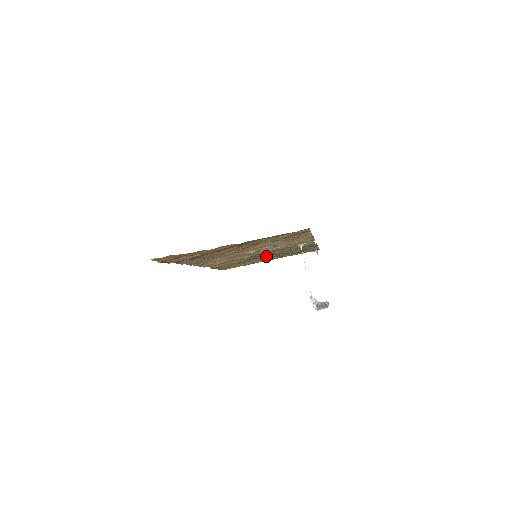
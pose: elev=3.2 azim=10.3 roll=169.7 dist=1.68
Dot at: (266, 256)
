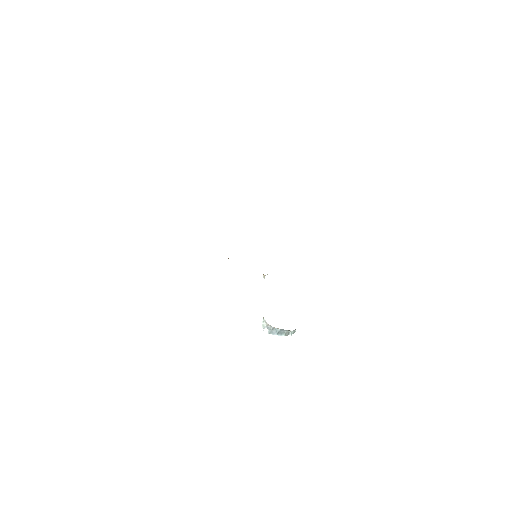
Dot at: occluded
